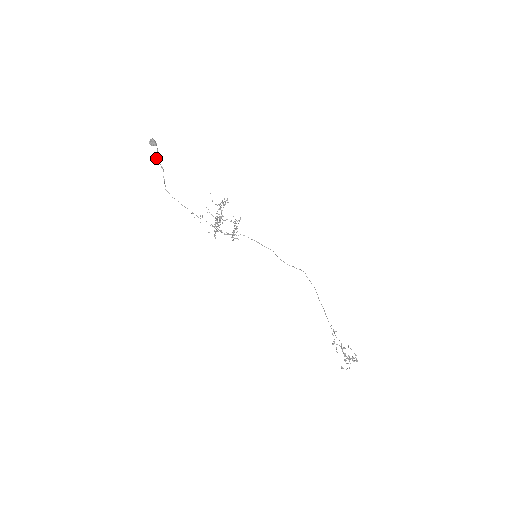
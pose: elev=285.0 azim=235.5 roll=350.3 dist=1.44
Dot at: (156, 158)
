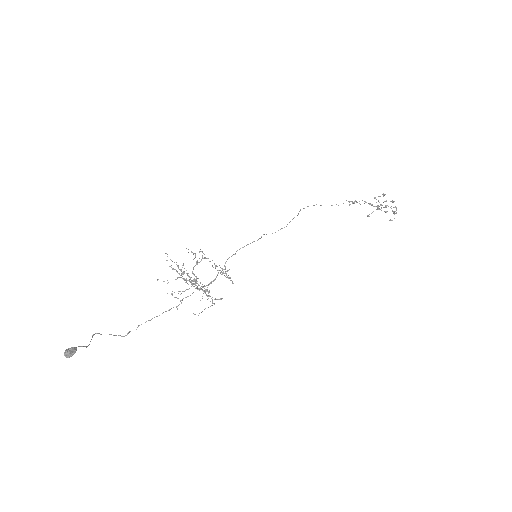
Dot at: occluded
